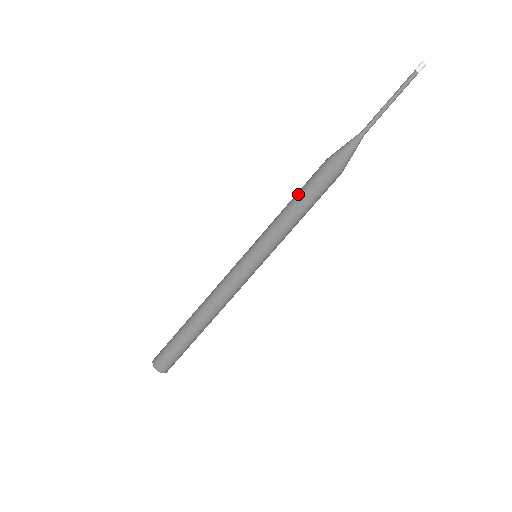
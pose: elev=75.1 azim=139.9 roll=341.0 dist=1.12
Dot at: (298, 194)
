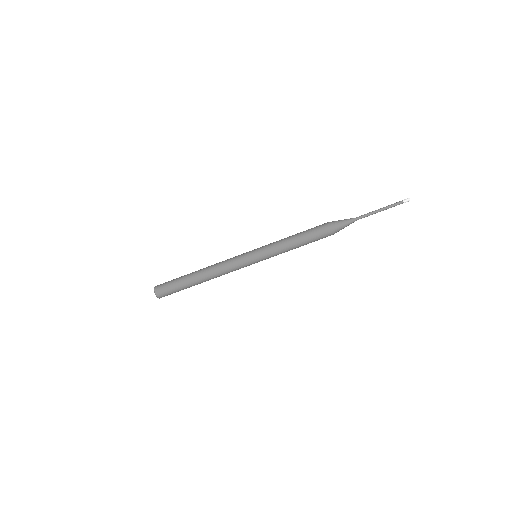
Dot at: (303, 238)
